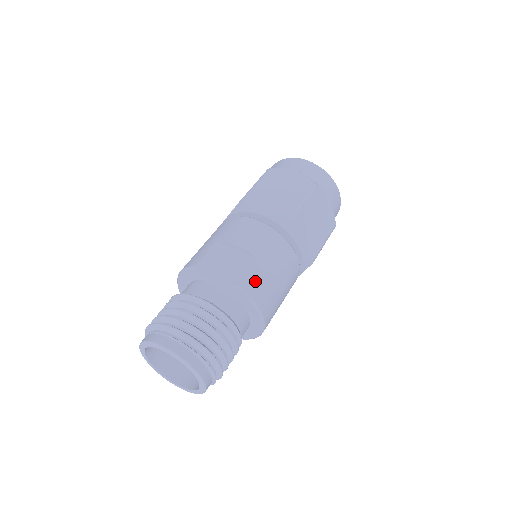
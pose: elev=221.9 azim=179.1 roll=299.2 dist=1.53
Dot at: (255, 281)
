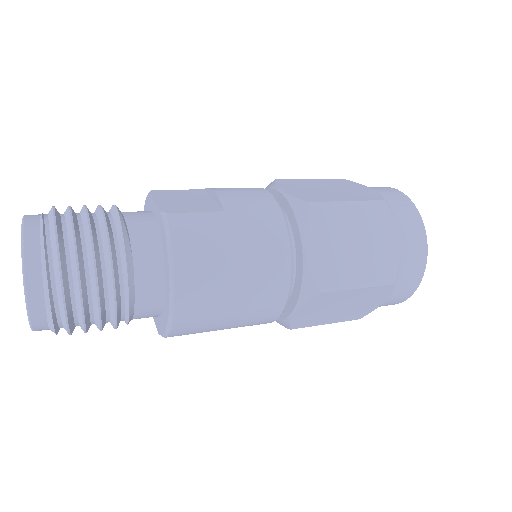
Dot at: (195, 226)
